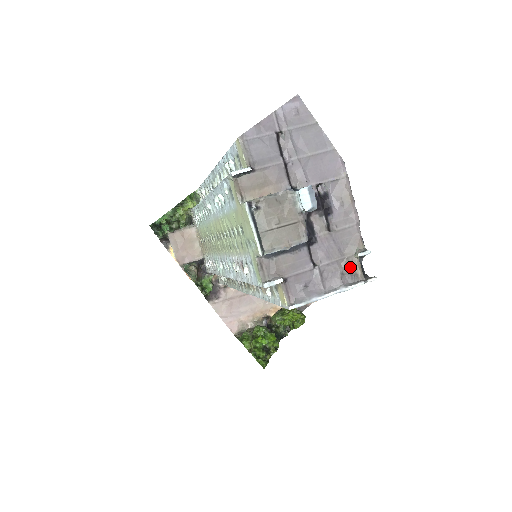
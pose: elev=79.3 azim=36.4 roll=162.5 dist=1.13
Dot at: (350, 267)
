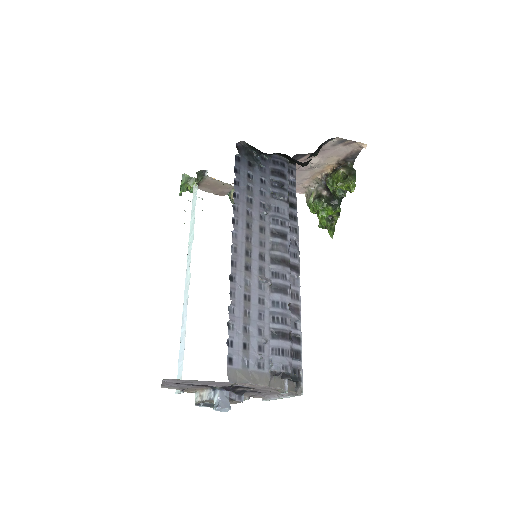
Dot at: occluded
